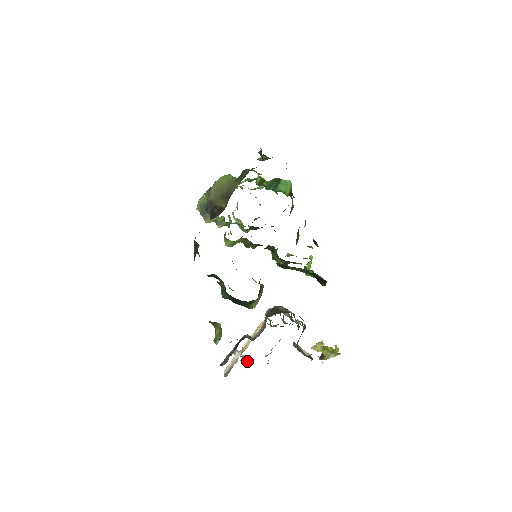
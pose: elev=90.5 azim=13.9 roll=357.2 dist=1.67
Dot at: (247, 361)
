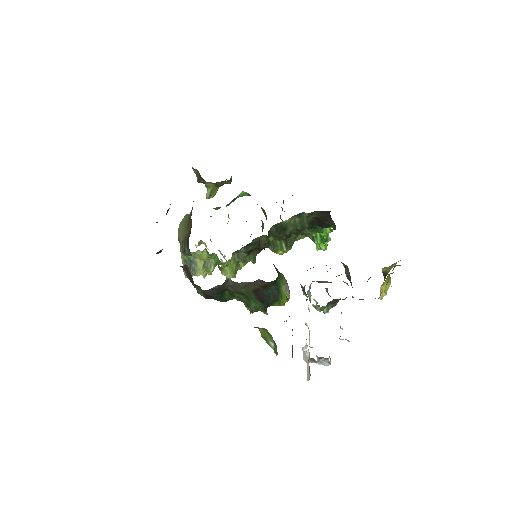
Dot at: (326, 358)
